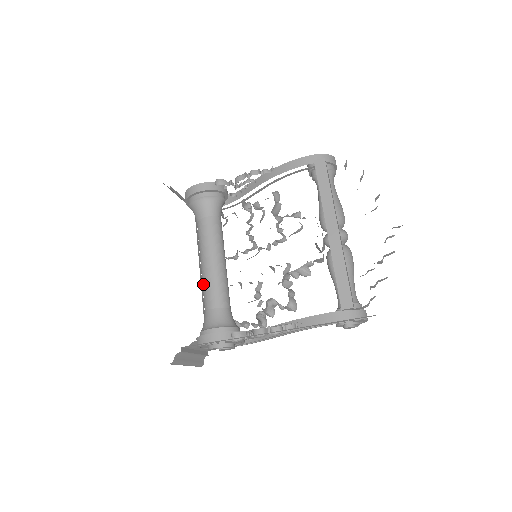
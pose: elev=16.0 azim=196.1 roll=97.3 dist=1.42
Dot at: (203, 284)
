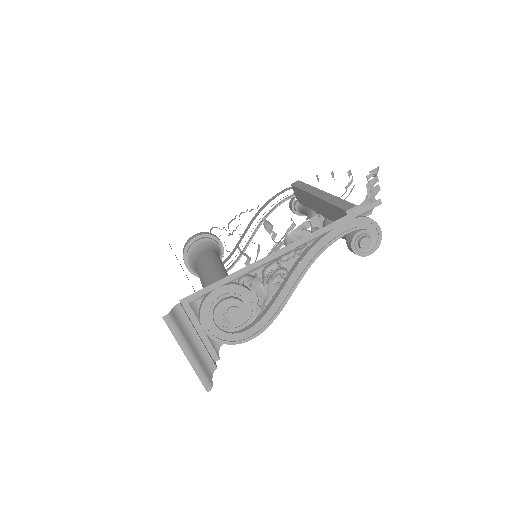
Dot at: (203, 282)
